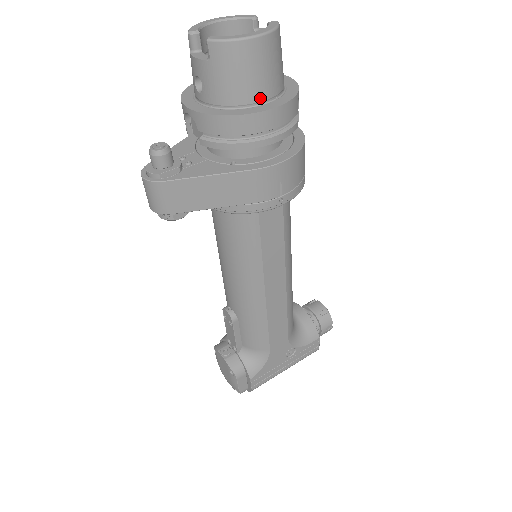
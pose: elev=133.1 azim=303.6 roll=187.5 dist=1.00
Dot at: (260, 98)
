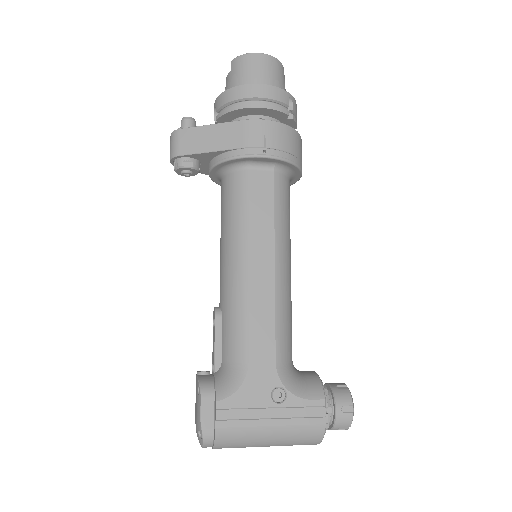
Dot at: occluded
